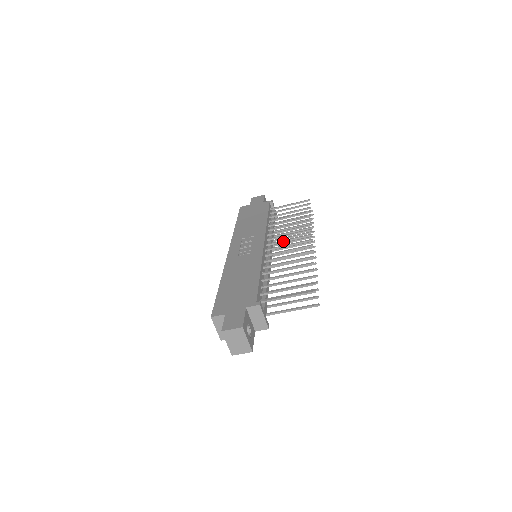
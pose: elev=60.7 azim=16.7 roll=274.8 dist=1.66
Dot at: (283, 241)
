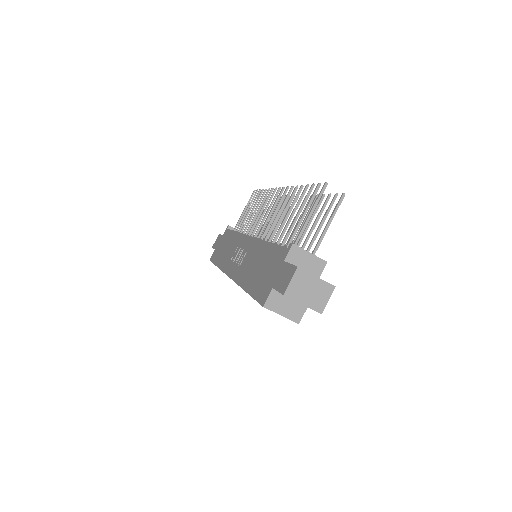
Dot at: (263, 219)
